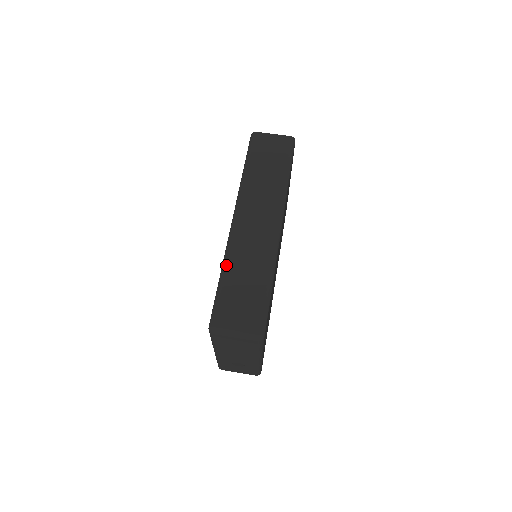
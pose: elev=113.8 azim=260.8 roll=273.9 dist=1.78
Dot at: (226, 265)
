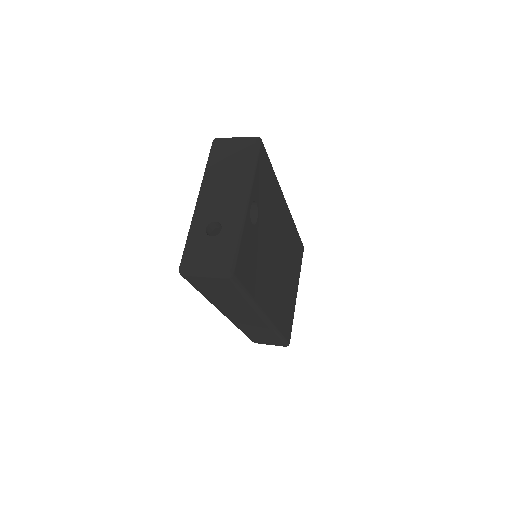
Dot at: occluded
